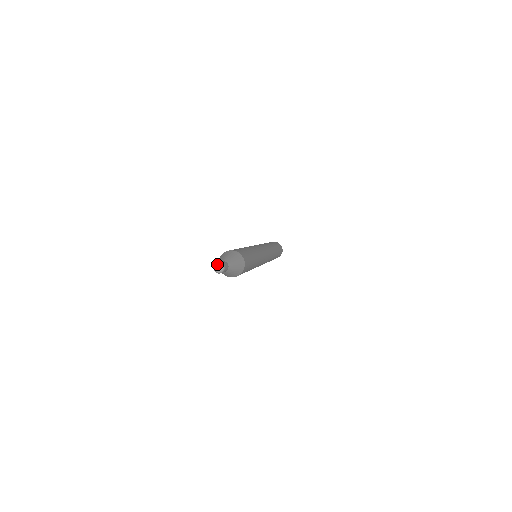
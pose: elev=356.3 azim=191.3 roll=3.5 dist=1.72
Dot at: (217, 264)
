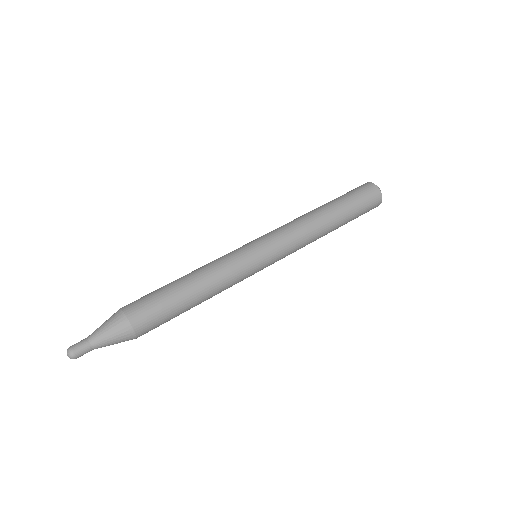
Dot at: (67, 350)
